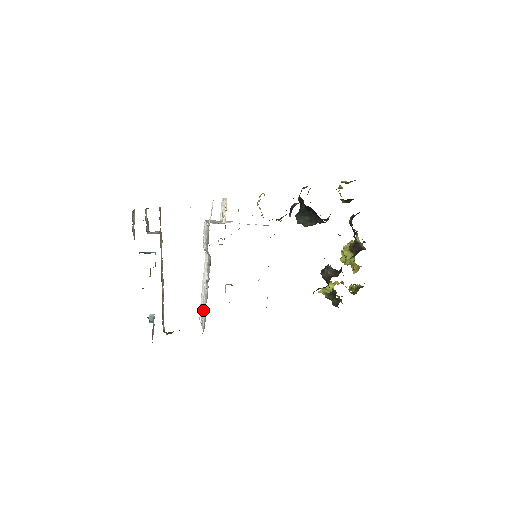
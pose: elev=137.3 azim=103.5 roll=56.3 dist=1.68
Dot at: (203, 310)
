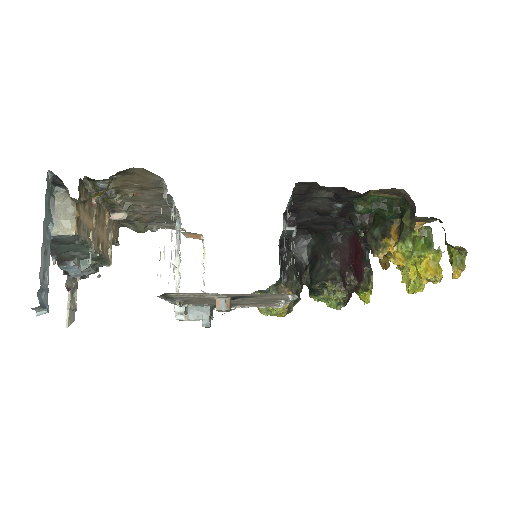
Dot at: (163, 196)
